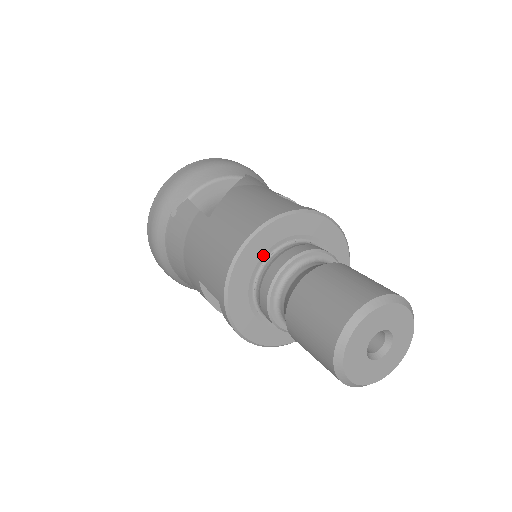
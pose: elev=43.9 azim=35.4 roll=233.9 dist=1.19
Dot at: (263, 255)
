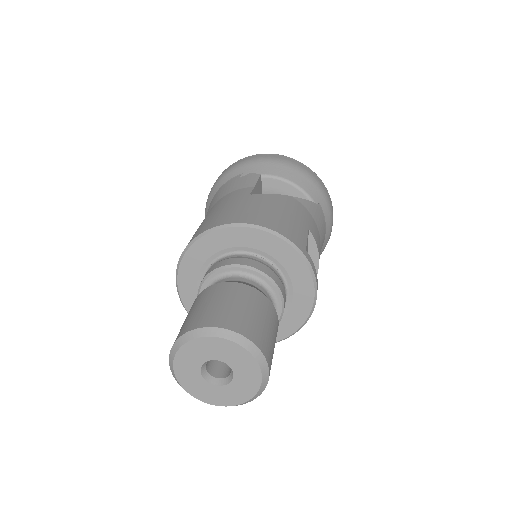
Dot at: (241, 247)
